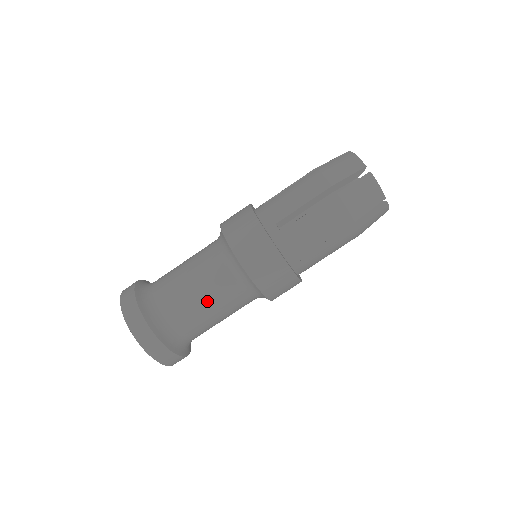
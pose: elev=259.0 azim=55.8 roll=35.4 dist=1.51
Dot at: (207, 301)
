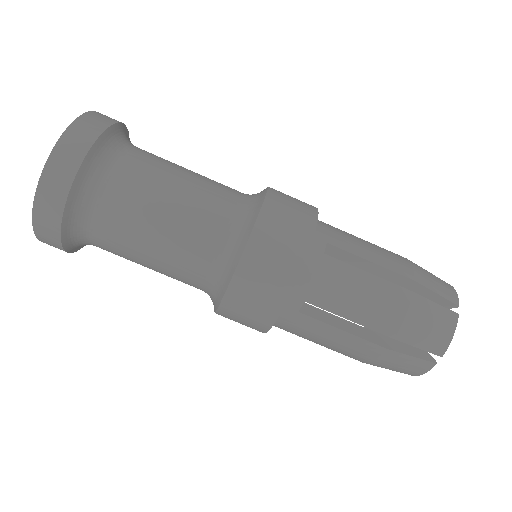
Dot at: (154, 265)
